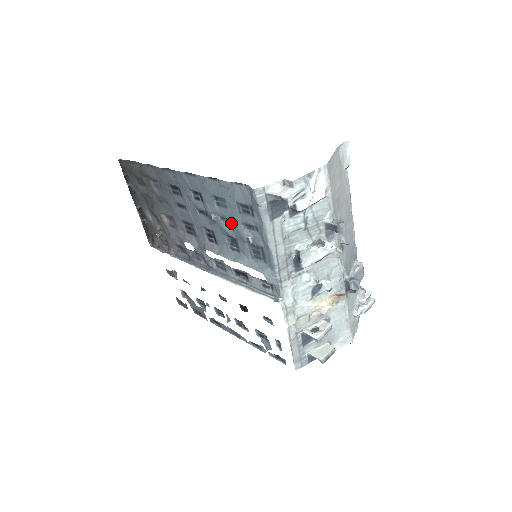
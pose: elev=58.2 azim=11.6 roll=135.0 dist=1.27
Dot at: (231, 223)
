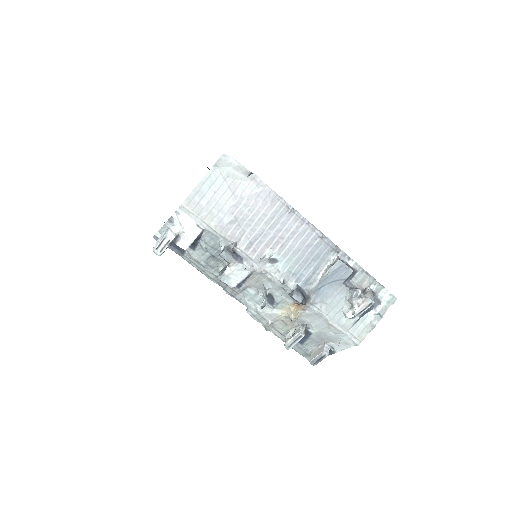
Dot at: occluded
